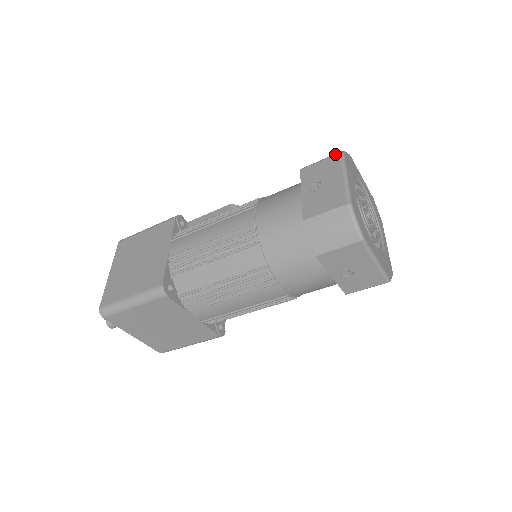
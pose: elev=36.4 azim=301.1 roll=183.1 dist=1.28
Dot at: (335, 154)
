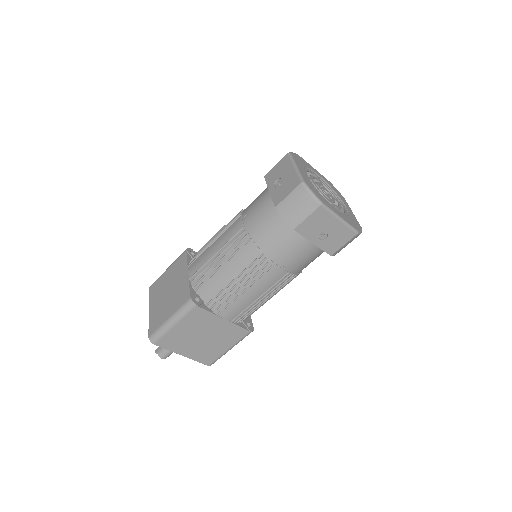
Dot at: (284, 156)
